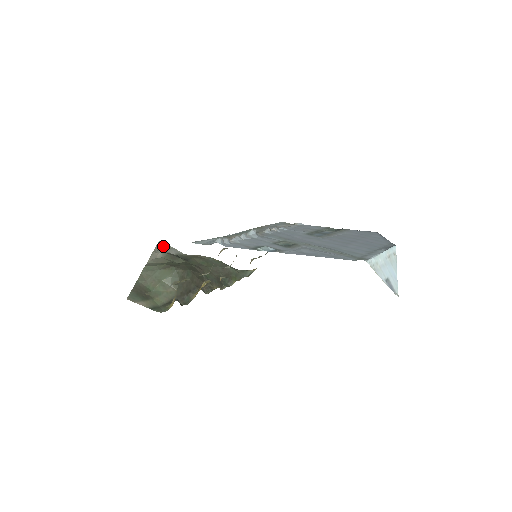
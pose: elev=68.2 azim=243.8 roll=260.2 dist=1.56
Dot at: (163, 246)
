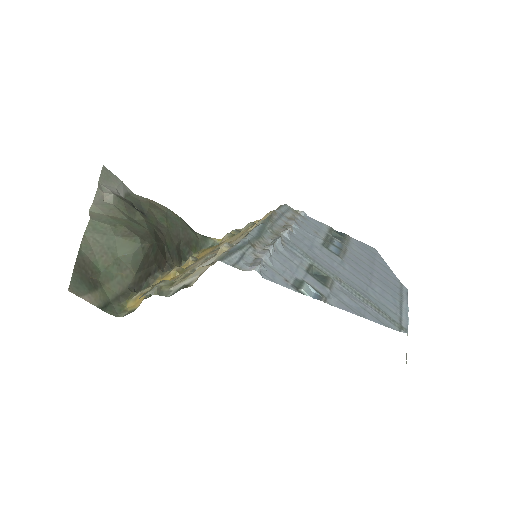
Dot at: (109, 176)
